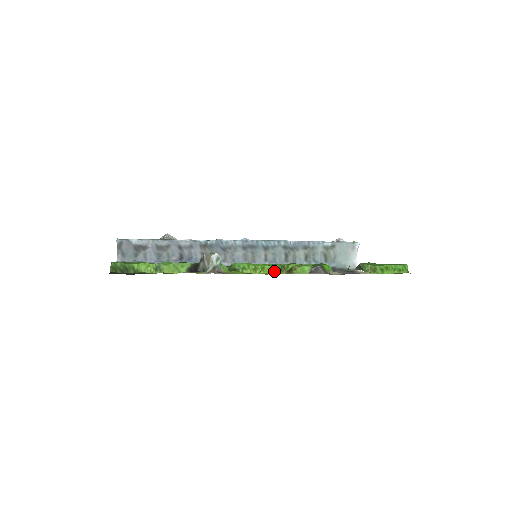
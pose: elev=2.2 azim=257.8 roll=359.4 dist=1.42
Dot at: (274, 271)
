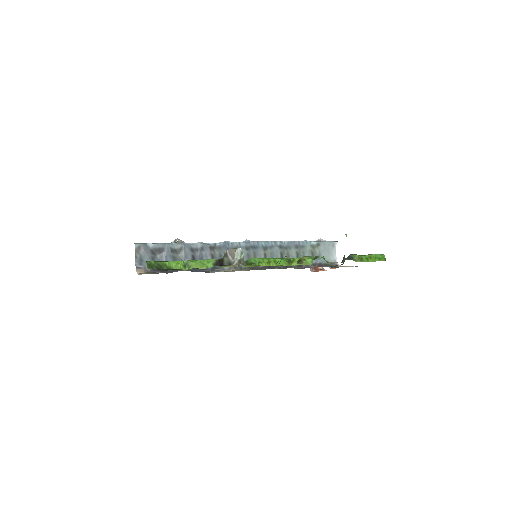
Dot at: (284, 264)
